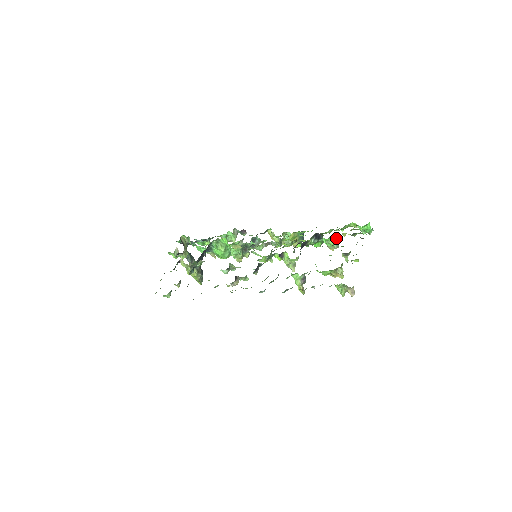
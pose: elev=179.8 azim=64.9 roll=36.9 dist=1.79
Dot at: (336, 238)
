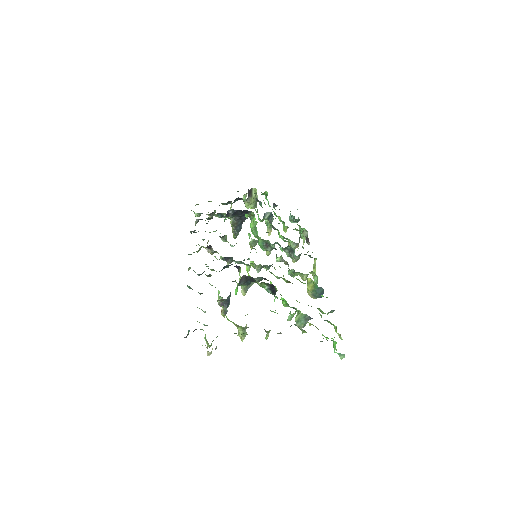
Dot at: (290, 313)
